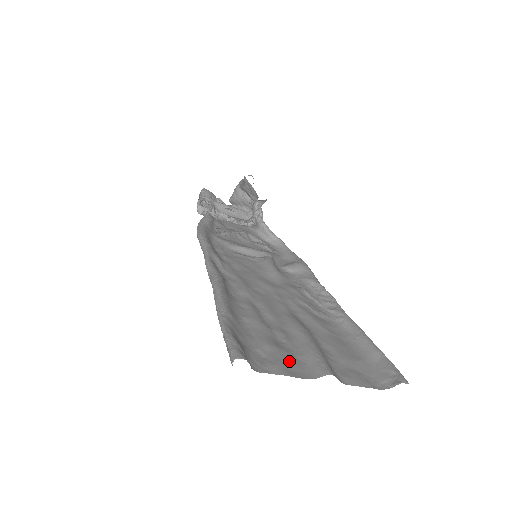
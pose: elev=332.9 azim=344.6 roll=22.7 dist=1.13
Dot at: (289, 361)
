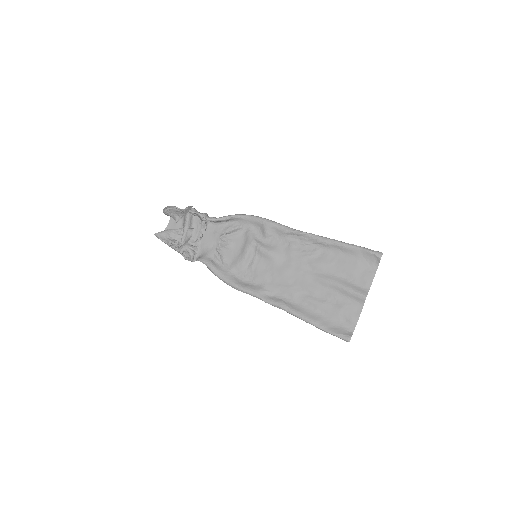
Dot at: (350, 309)
